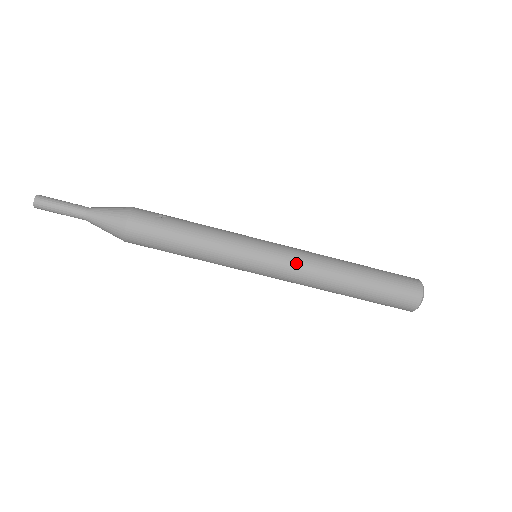
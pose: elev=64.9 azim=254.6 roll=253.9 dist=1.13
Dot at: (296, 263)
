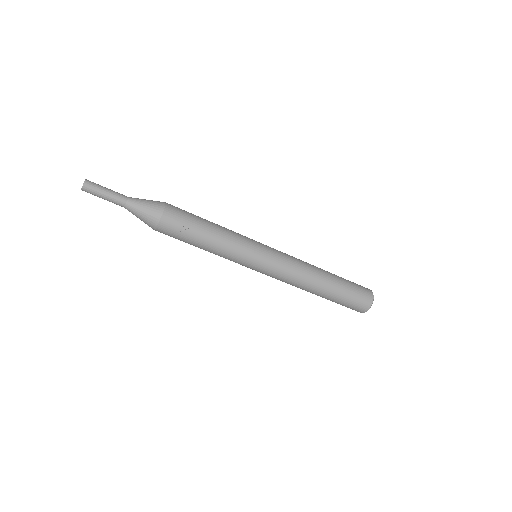
Dot at: (281, 278)
